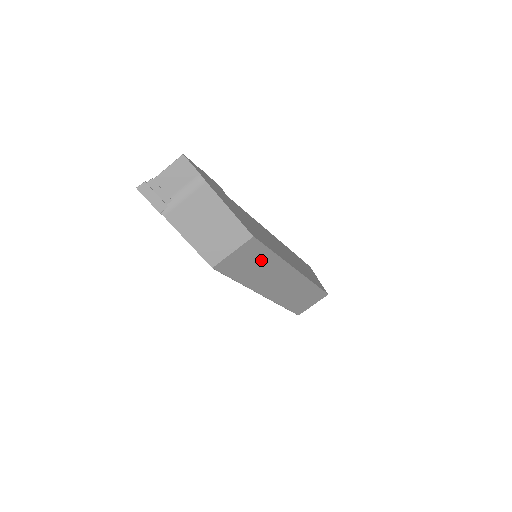
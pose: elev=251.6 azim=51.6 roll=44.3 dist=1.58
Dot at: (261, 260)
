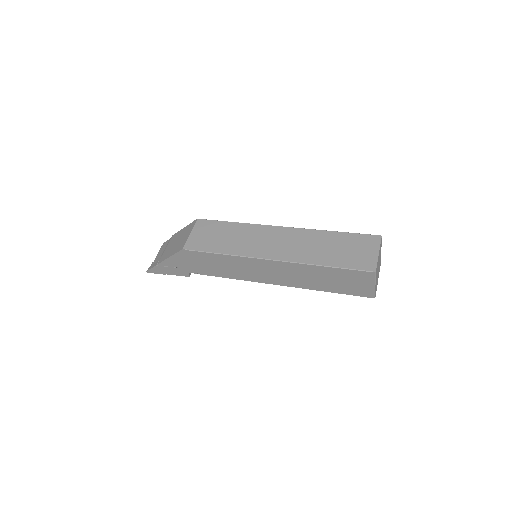
Dot at: (226, 231)
